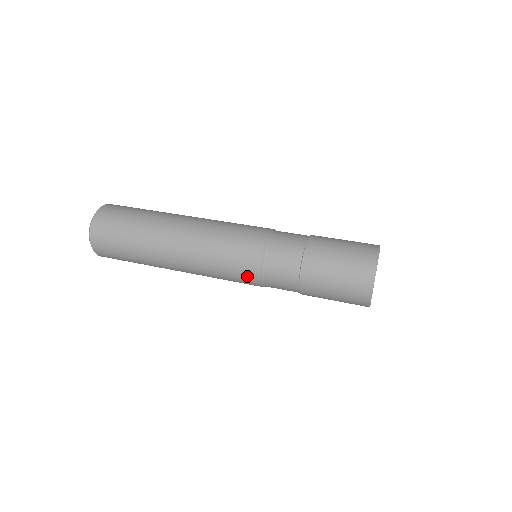
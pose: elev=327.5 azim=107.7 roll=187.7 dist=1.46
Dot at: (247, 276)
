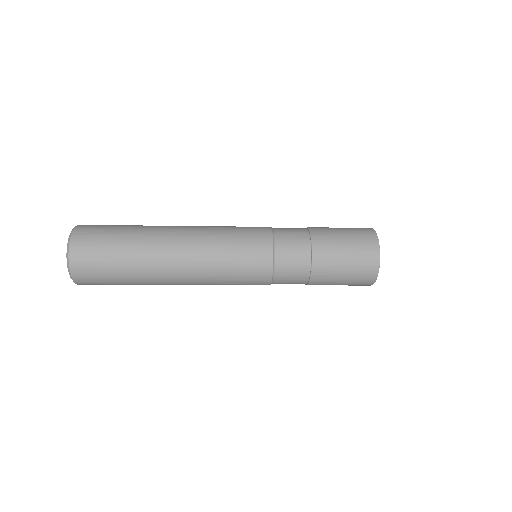
Dot at: (258, 238)
